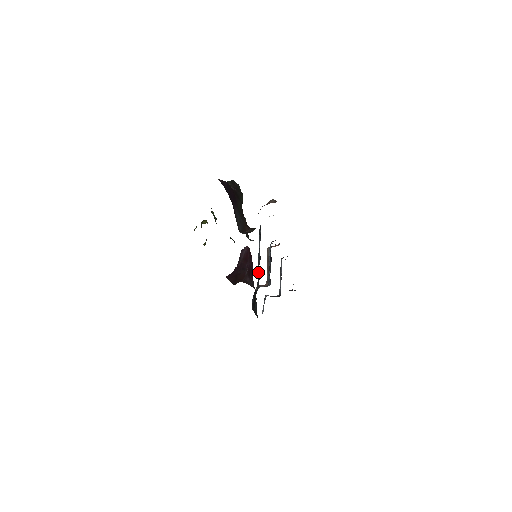
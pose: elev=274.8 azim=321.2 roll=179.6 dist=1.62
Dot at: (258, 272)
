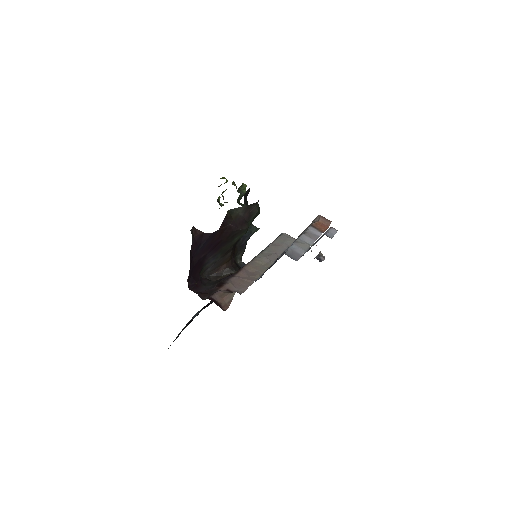
Dot at: occluded
